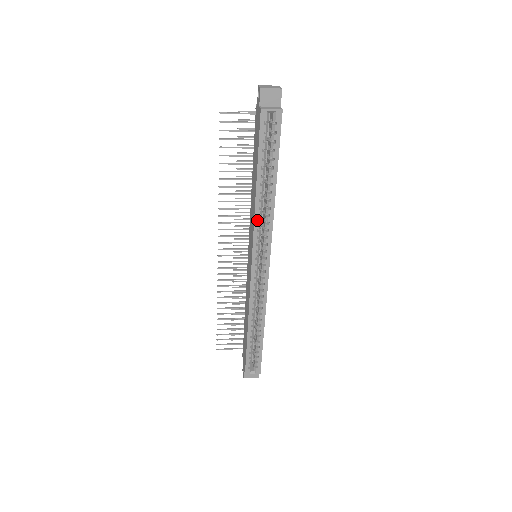
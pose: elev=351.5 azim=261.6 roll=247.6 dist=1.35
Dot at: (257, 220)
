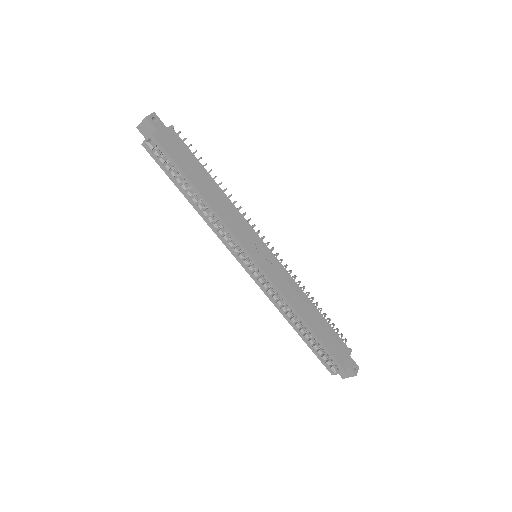
Dot at: (213, 228)
